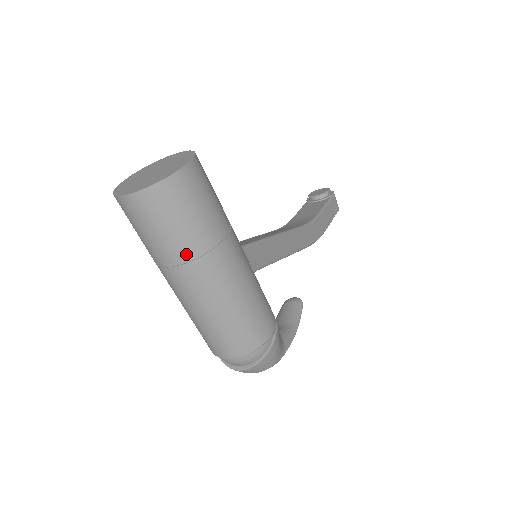
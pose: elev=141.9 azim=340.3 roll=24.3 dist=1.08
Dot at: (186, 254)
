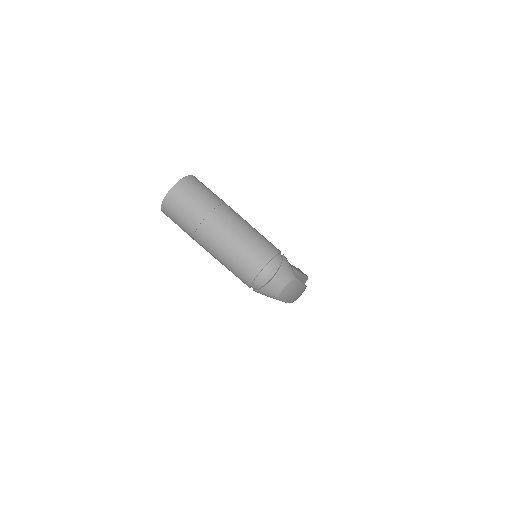
Dot at: (208, 208)
